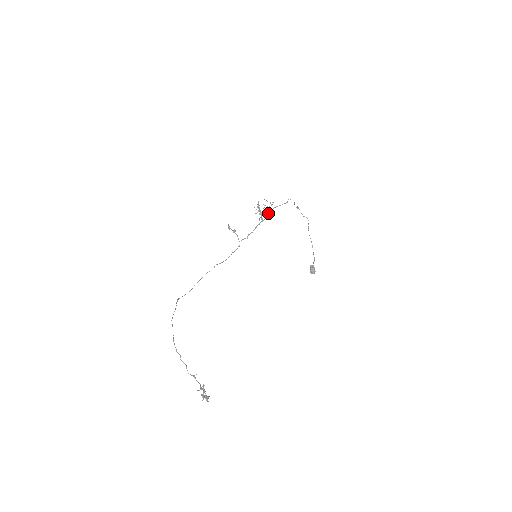
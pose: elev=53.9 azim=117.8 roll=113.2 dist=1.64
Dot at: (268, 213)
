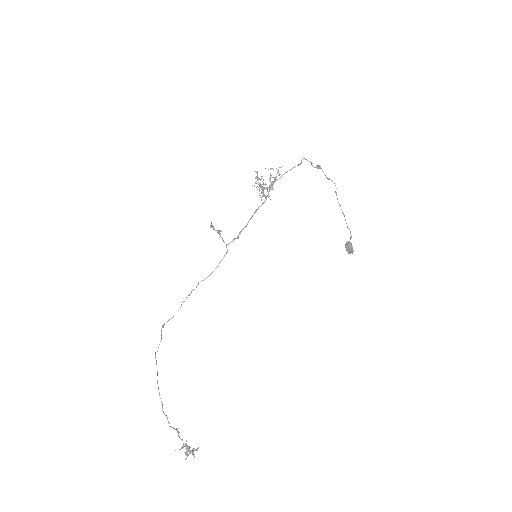
Dot at: (271, 189)
